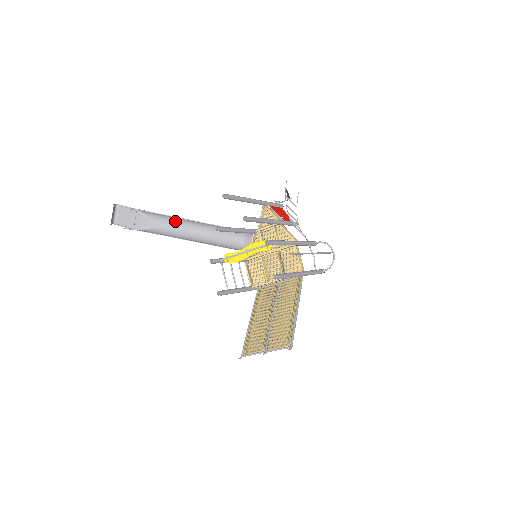
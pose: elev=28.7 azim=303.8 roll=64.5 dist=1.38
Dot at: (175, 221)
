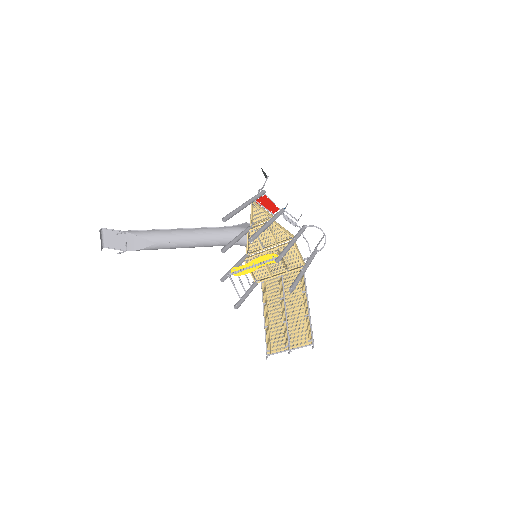
Dot at: (167, 235)
